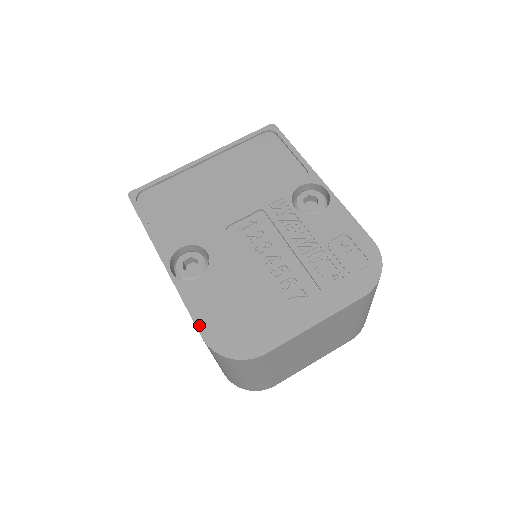
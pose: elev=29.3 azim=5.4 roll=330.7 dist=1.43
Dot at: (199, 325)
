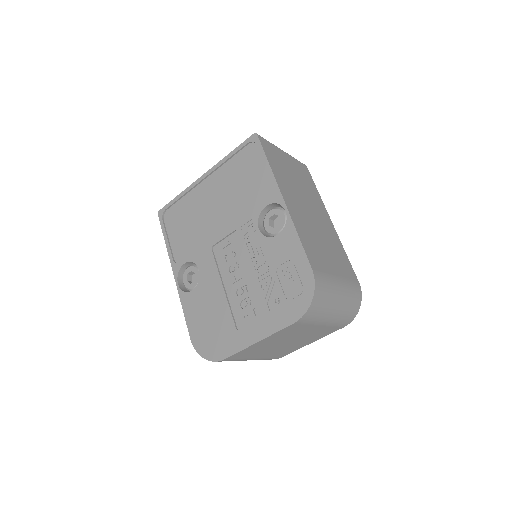
Dot at: (190, 330)
